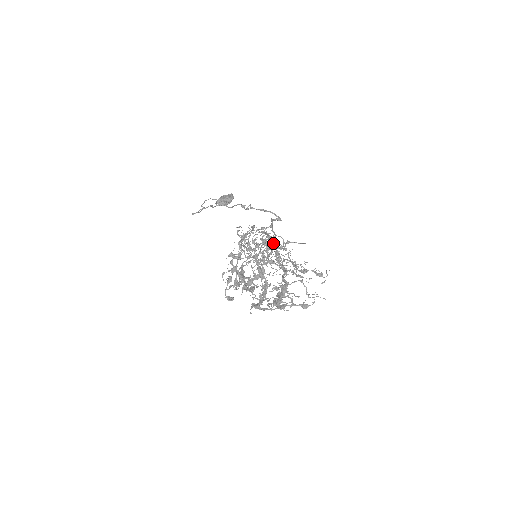
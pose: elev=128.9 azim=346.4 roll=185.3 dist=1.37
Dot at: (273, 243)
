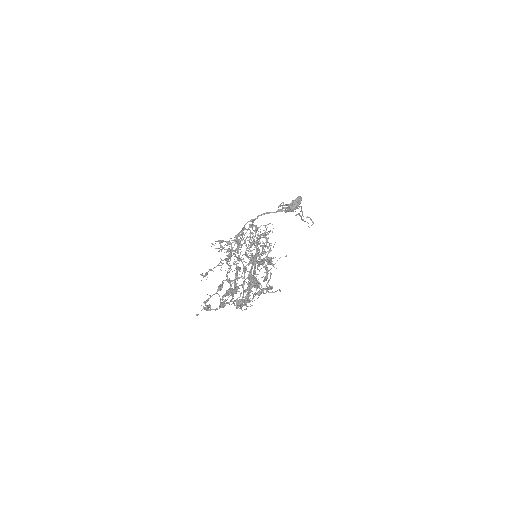
Dot at: (236, 238)
